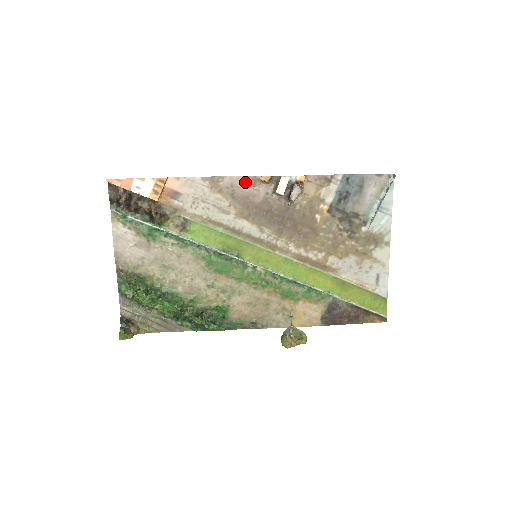
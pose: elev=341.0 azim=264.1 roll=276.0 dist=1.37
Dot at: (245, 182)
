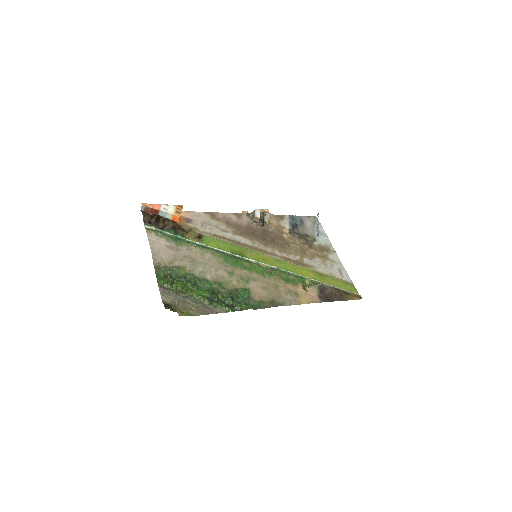
Dot at: (232, 216)
